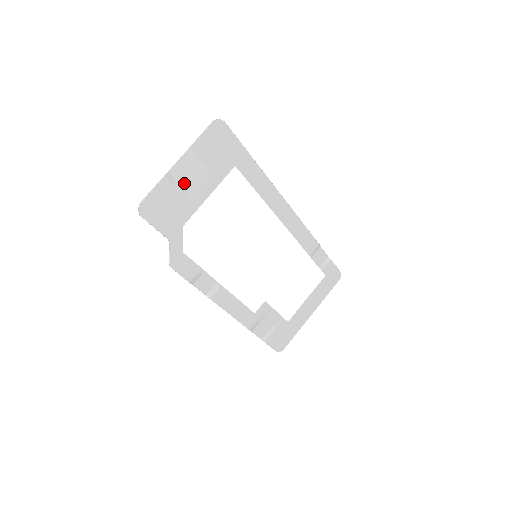
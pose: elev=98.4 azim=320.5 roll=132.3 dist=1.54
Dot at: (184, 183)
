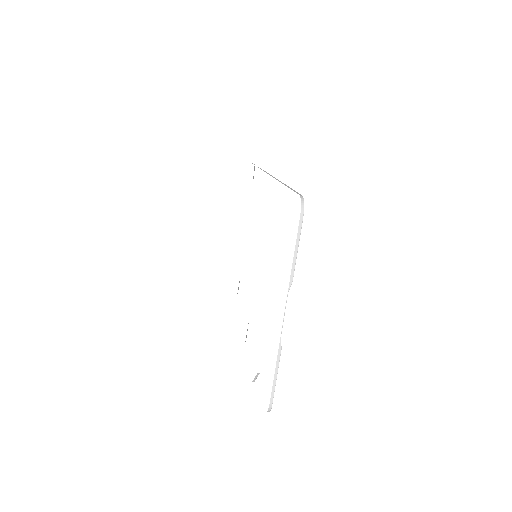
Dot at: occluded
